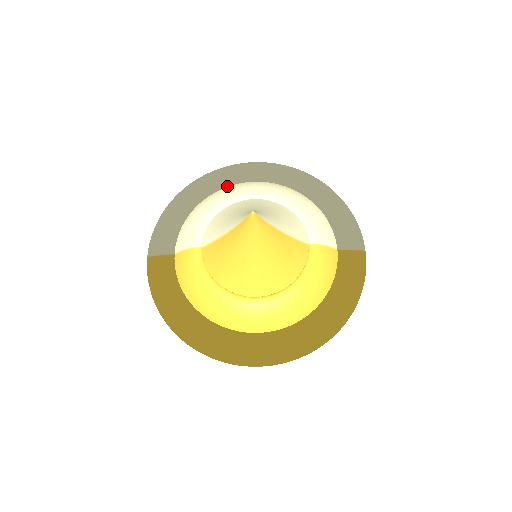
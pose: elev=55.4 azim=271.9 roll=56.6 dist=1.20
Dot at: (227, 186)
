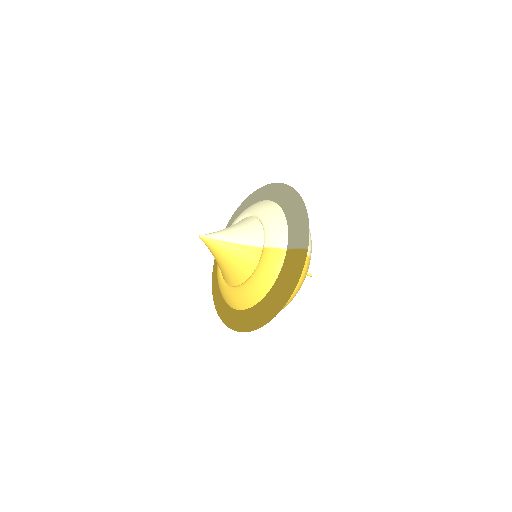
Dot at: occluded
